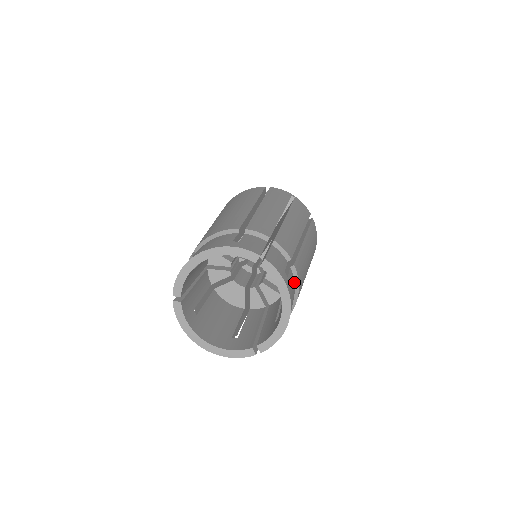
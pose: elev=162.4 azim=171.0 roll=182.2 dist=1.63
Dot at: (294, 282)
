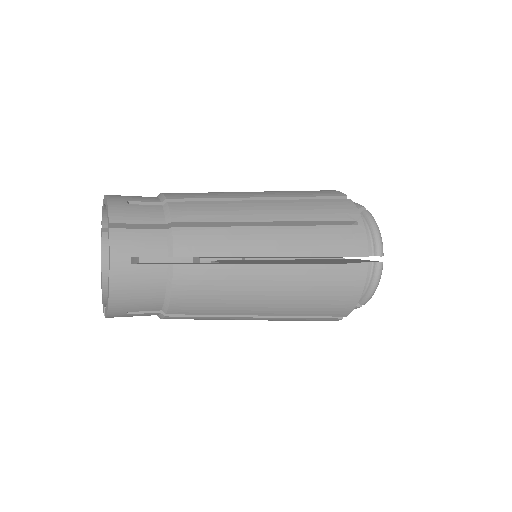
Dot at: (166, 282)
